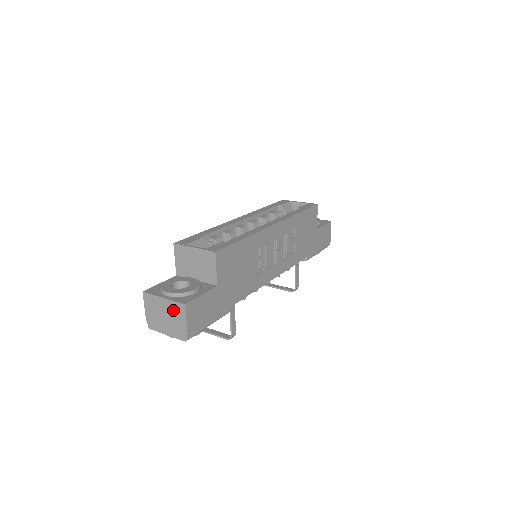
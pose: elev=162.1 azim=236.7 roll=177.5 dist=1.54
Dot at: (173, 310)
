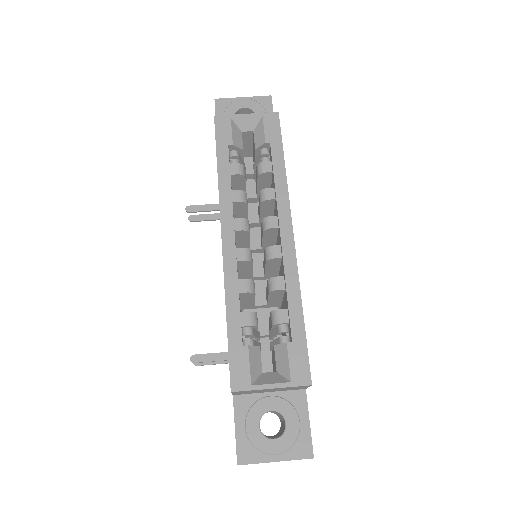
Dot at: occluded
